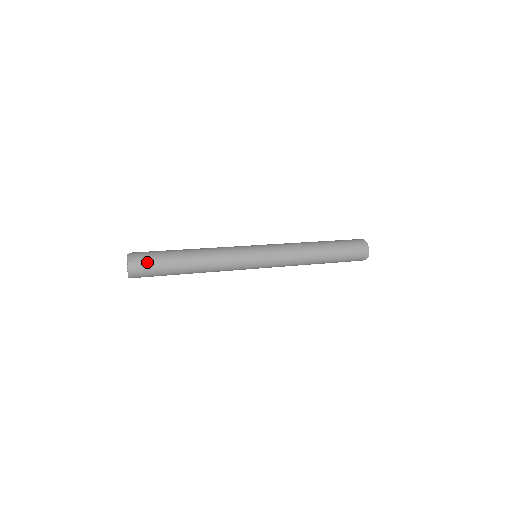
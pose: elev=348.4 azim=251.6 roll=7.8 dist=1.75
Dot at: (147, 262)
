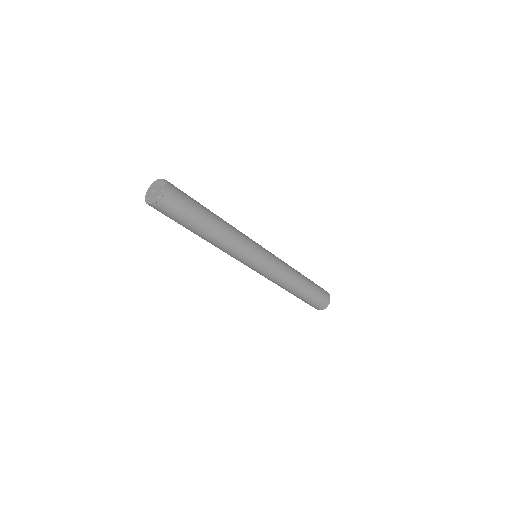
Dot at: (179, 202)
